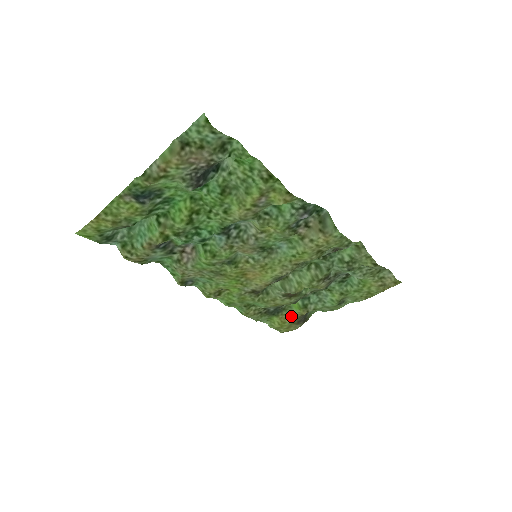
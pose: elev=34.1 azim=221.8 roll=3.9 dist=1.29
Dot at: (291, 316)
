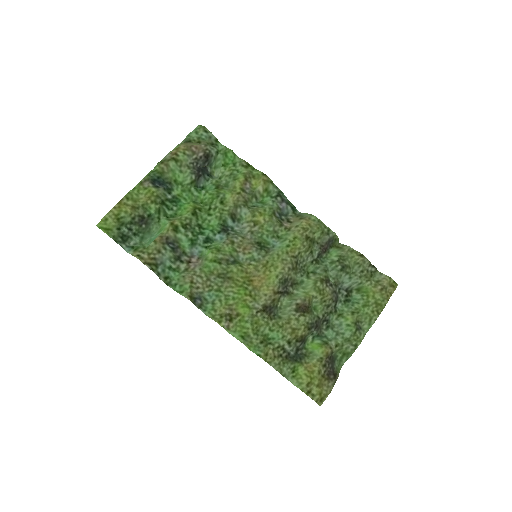
Dot at: (316, 361)
